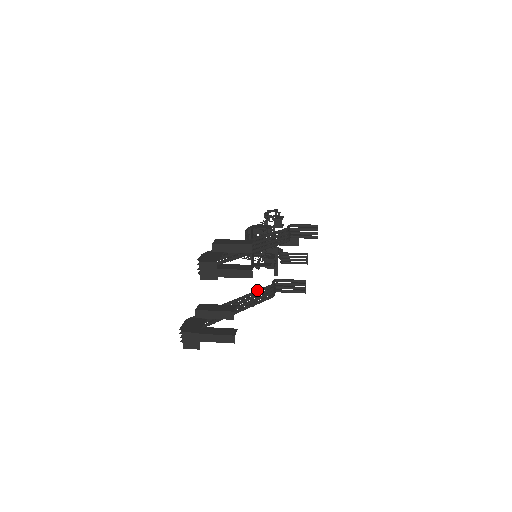
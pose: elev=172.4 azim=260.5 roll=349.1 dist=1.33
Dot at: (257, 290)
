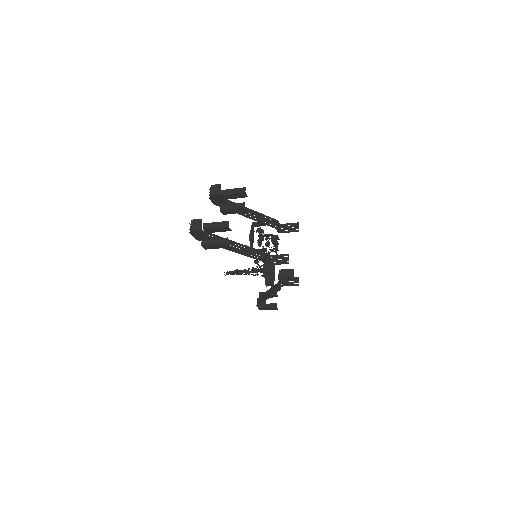
Dot at: (251, 247)
